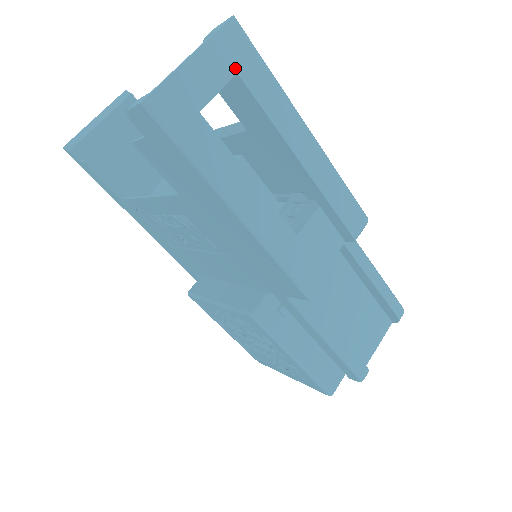
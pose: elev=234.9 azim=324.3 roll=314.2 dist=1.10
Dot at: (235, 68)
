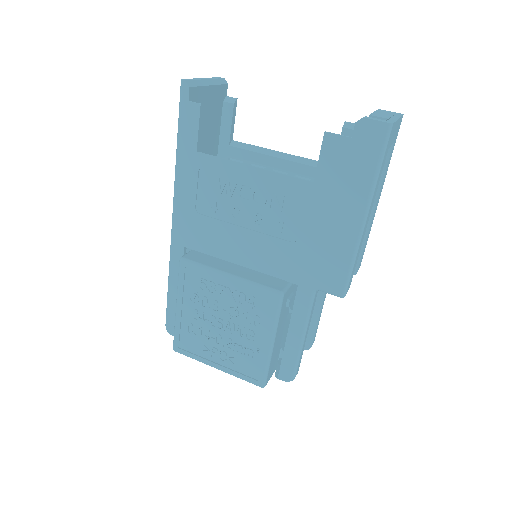
Dot at: (395, 139)
